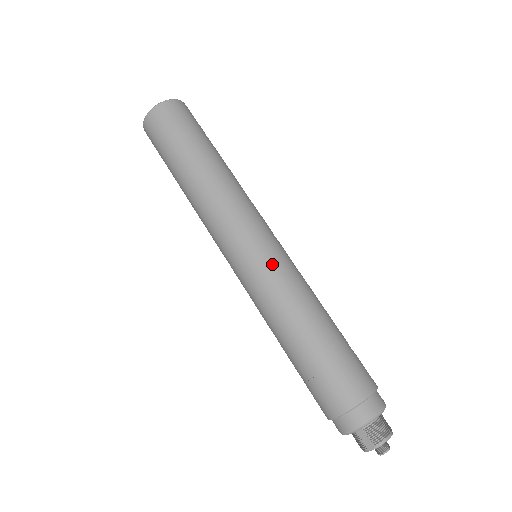
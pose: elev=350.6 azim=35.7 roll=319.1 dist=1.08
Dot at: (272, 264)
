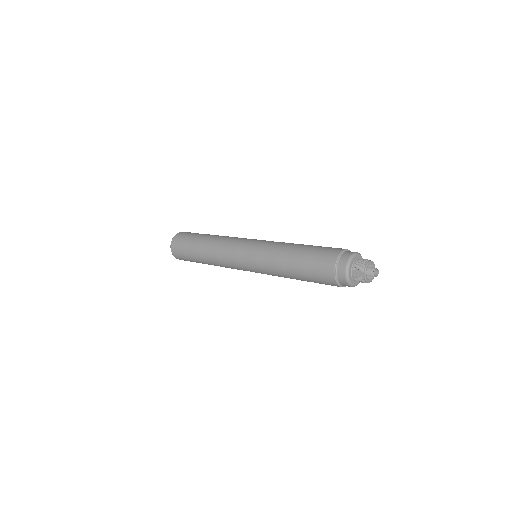
Dot at: (258, 247)
